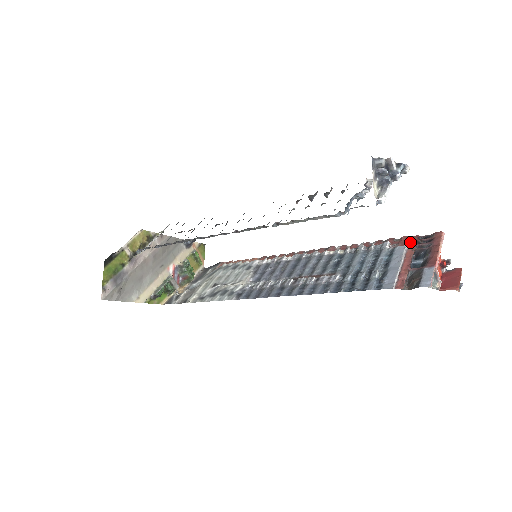
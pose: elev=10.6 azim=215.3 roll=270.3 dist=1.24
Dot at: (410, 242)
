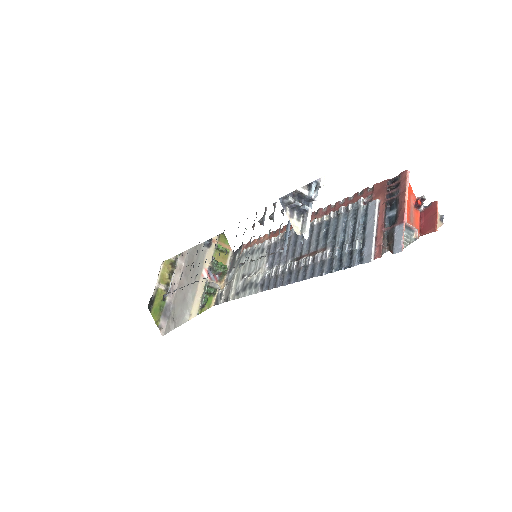
Dot at: (381, 191)
